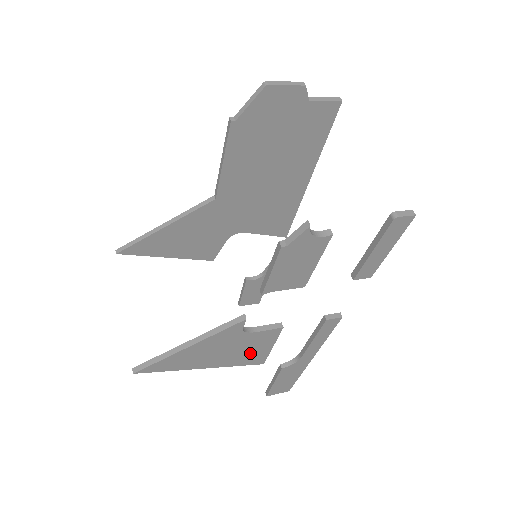
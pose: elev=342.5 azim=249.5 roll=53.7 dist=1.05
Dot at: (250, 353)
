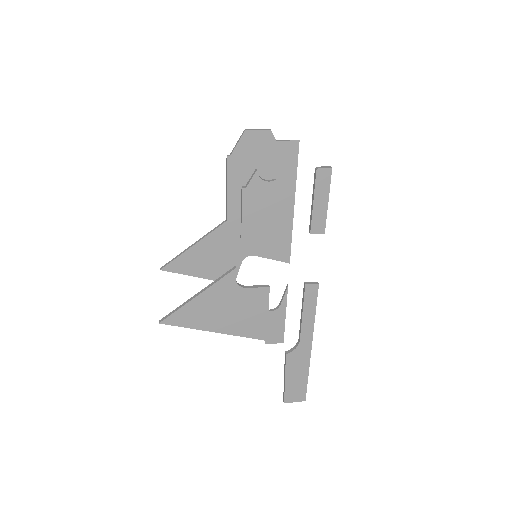
Dot at: (250, 319)
